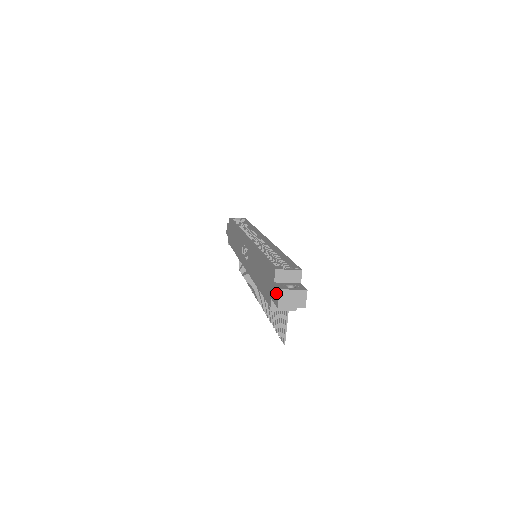
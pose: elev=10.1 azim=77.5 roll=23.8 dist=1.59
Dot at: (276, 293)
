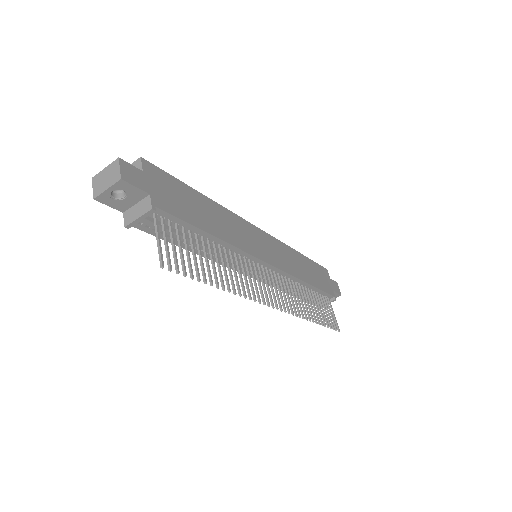
Dot at: occluded
